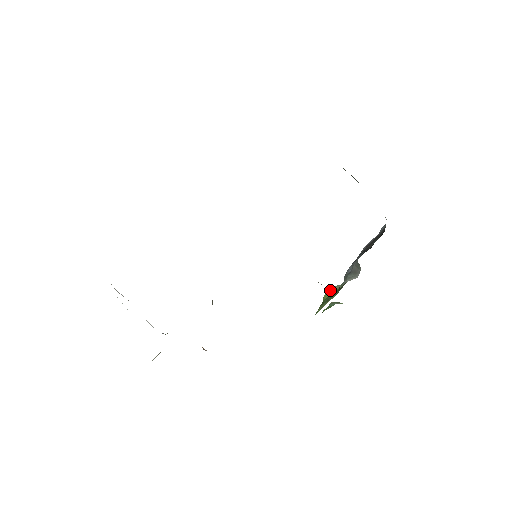
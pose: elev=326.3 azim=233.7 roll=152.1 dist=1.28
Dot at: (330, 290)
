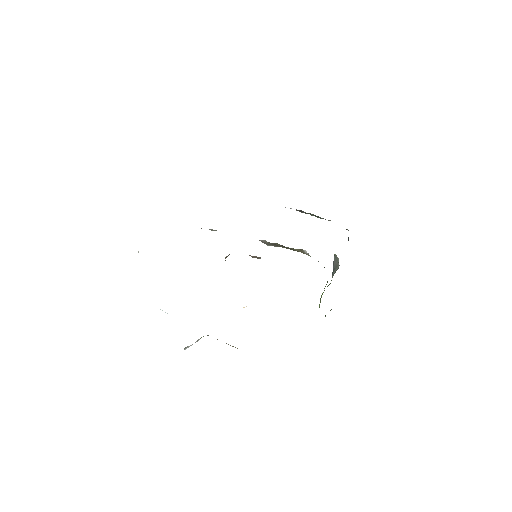
Dot at: occluded
